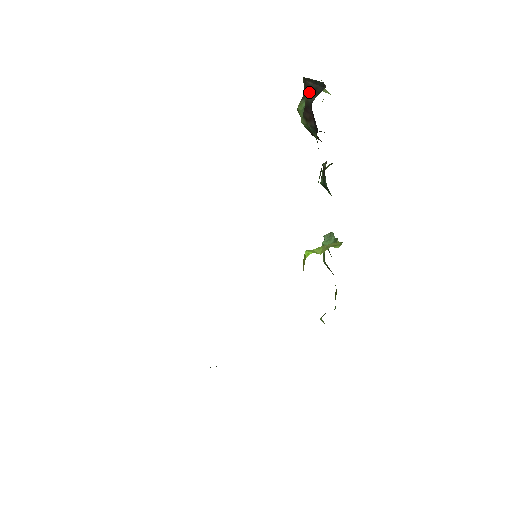
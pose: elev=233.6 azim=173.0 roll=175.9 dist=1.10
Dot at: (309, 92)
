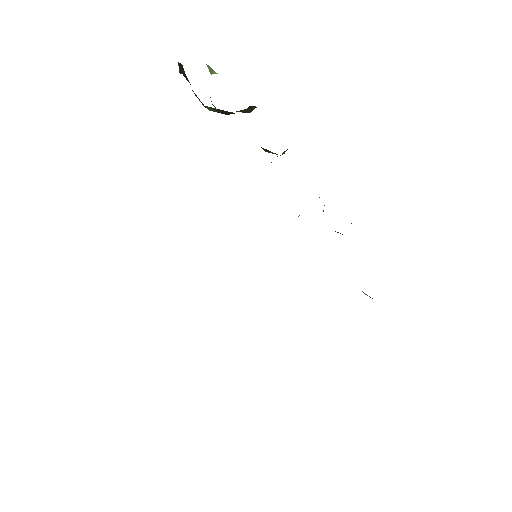
Dot at: (188, 80)
